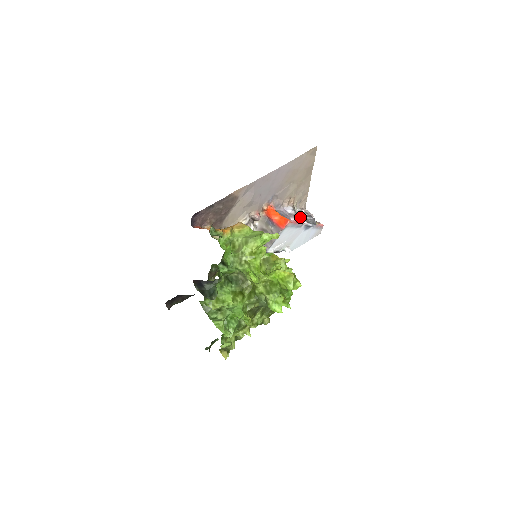
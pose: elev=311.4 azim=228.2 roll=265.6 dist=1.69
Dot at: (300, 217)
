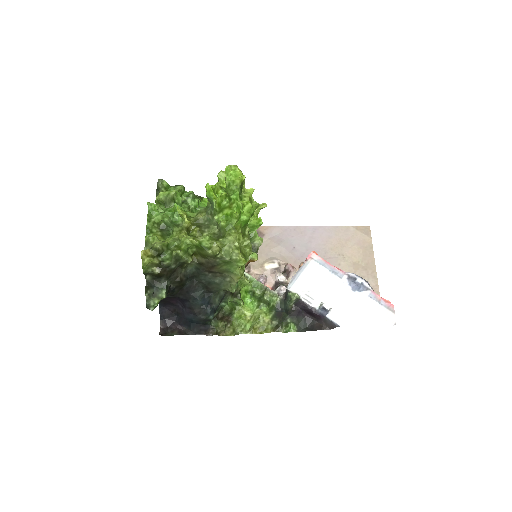
Dot at: occluded
